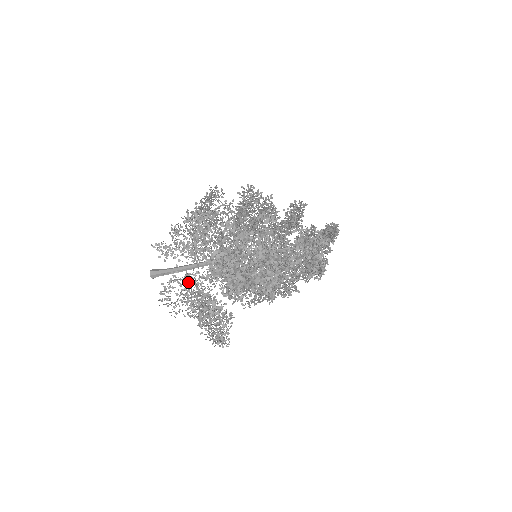
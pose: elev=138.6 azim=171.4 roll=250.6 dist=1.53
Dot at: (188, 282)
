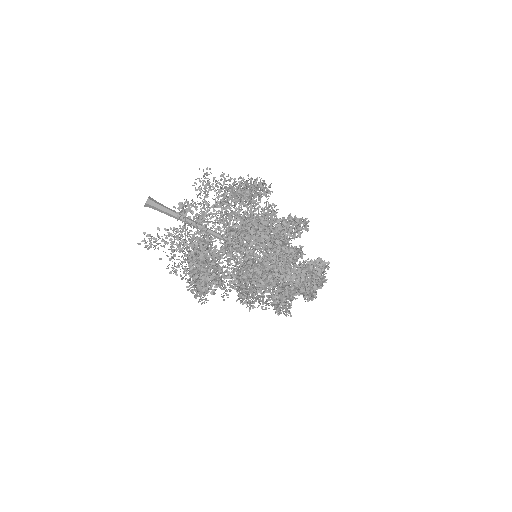
Dot at: occluded
